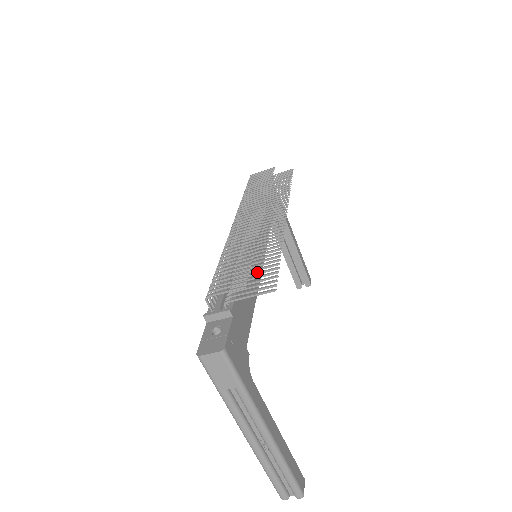
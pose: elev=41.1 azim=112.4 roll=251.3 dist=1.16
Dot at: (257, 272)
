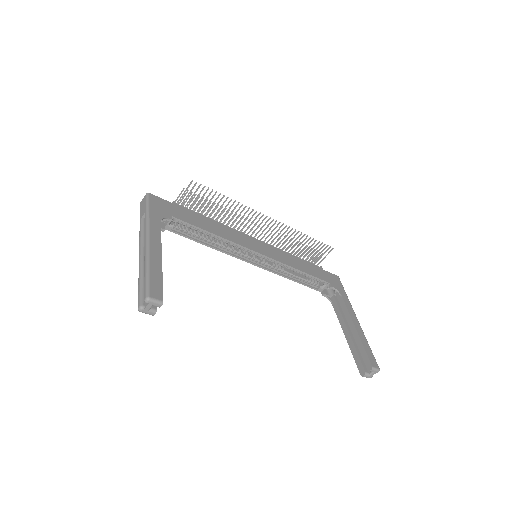
Dot at: occluded
